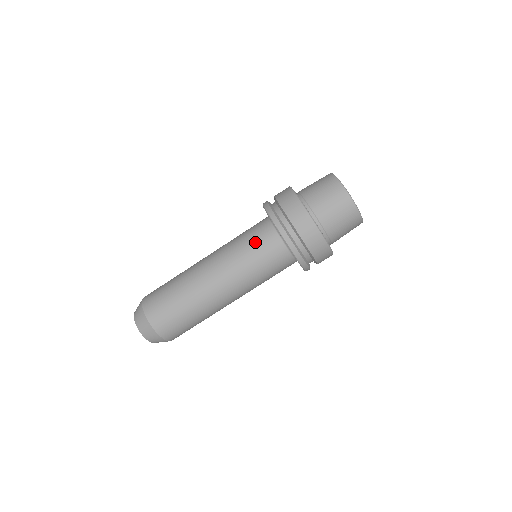
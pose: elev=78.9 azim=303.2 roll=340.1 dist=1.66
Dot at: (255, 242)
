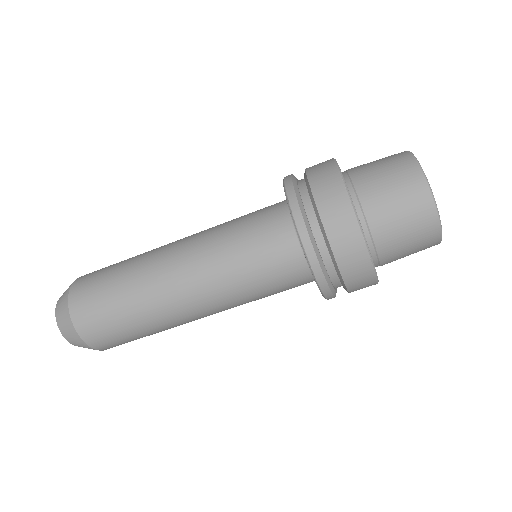
Dot at: (271, 277)
